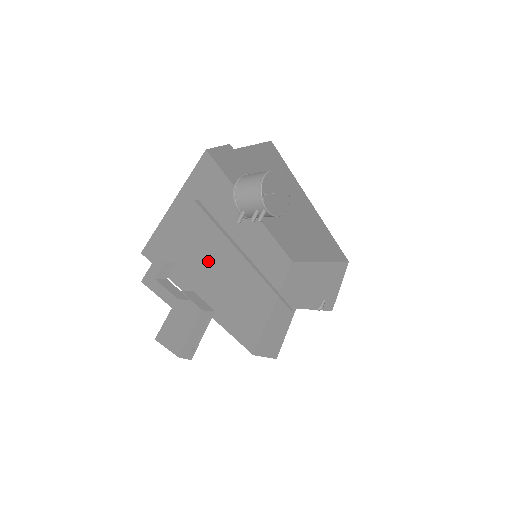
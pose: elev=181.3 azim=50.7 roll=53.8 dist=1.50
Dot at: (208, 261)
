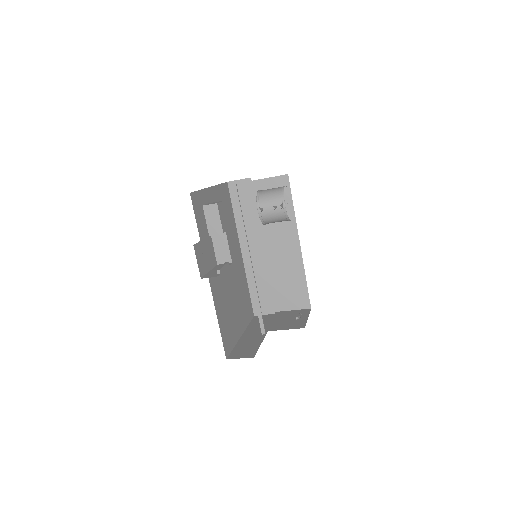
Dot at: occluded
